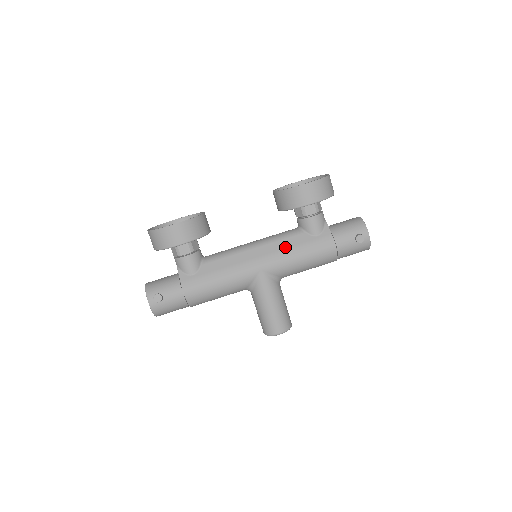
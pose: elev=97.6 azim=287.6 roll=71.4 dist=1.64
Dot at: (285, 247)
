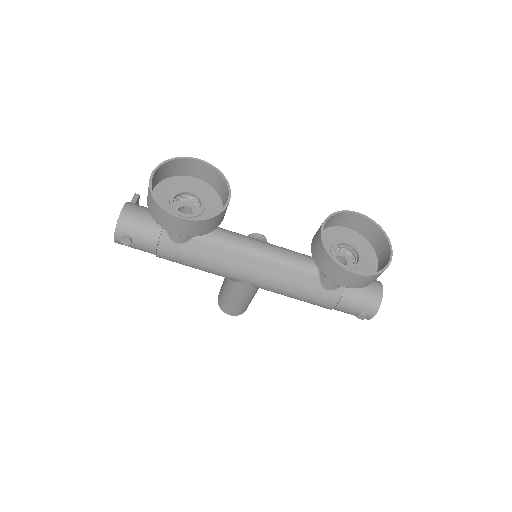
Dot at: (288, 279)
